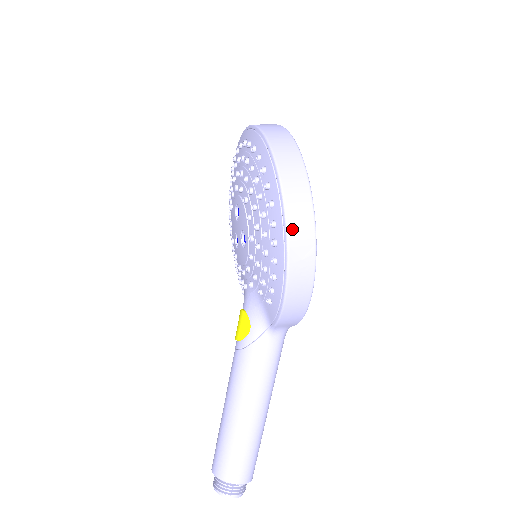
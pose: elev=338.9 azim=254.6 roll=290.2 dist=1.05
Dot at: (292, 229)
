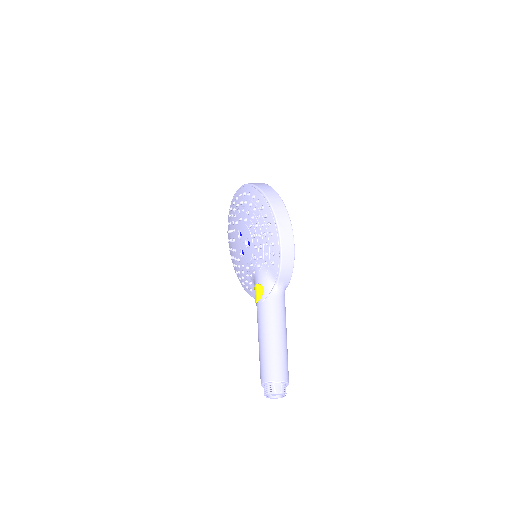
Dot at: (276, 212)
